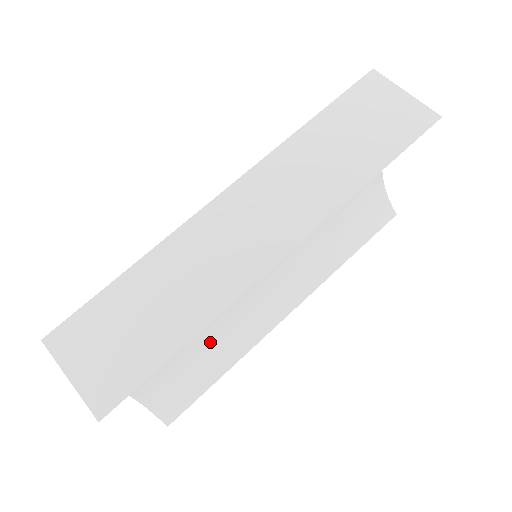
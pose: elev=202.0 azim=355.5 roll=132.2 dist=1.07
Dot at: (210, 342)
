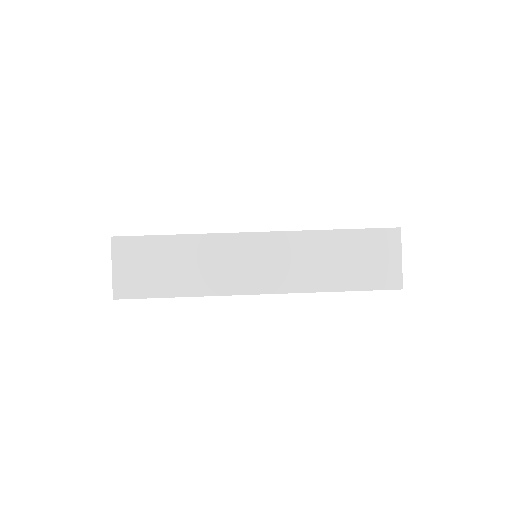
Dot at: occluded
